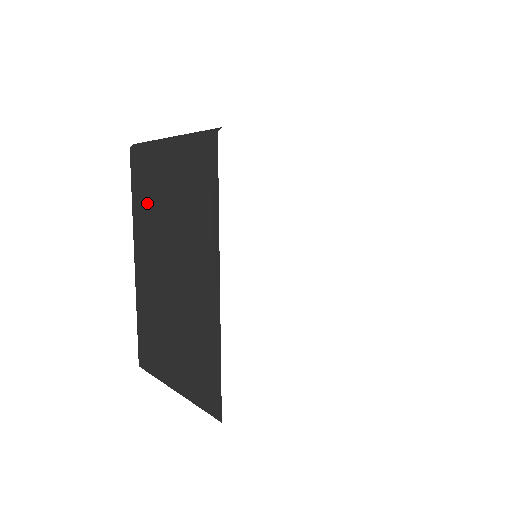
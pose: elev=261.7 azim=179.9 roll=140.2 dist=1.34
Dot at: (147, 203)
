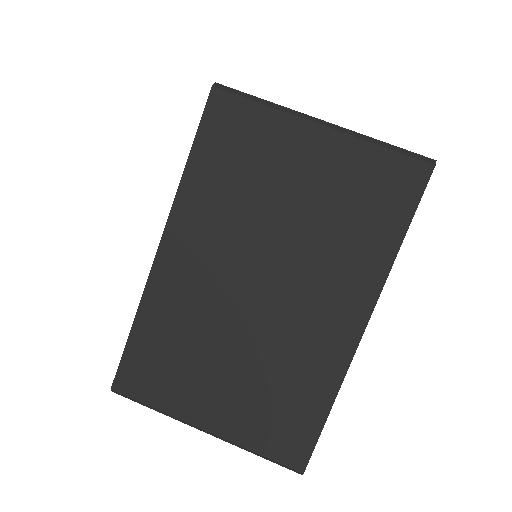
Dot at: (232, 182)
